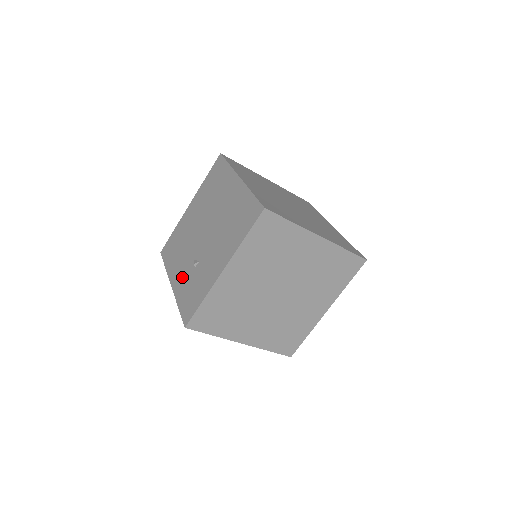
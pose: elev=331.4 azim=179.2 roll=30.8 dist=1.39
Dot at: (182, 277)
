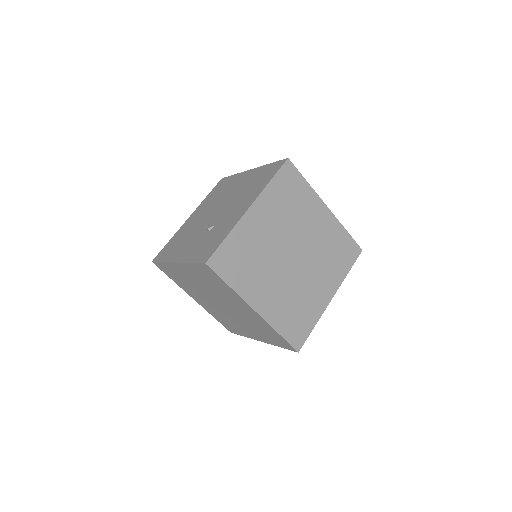
Dot at: (191, 247)
